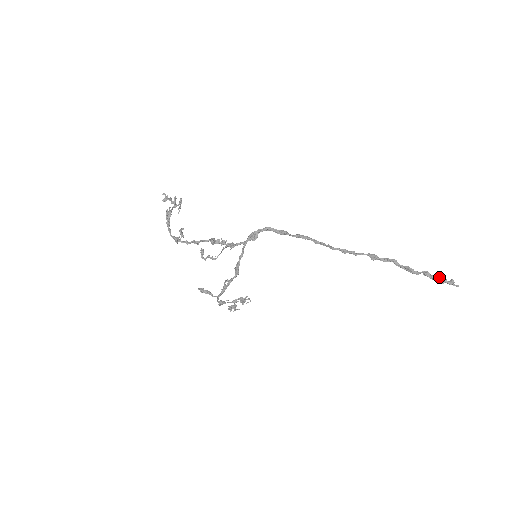
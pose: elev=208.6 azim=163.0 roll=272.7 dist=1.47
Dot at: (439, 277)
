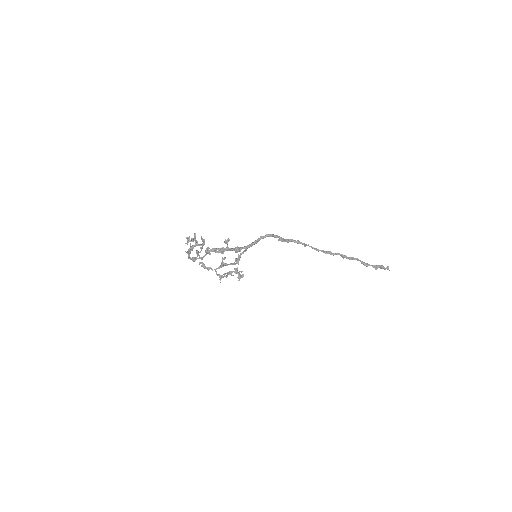
Dot at: (381, 266)
